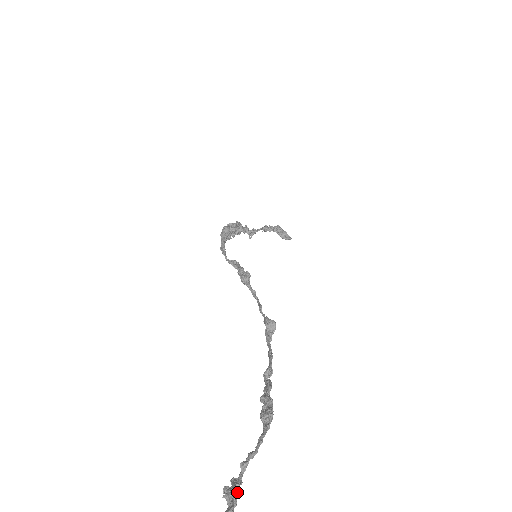
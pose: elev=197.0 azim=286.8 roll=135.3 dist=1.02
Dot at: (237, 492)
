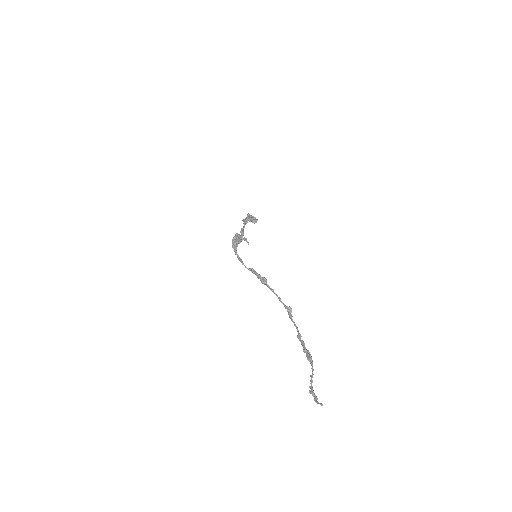
Dot at: occluded
